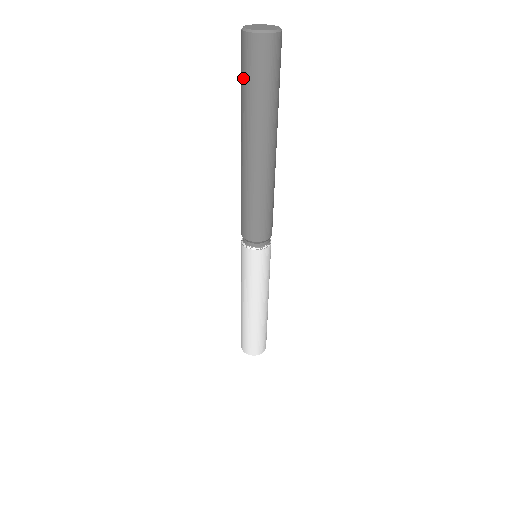
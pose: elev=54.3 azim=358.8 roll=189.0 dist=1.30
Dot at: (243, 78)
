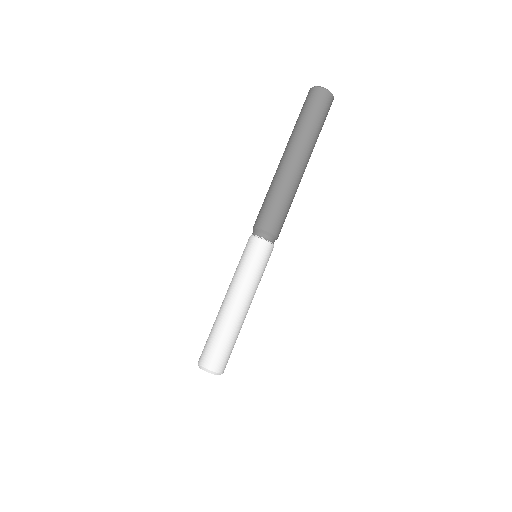
Dot at: (299, 114)
